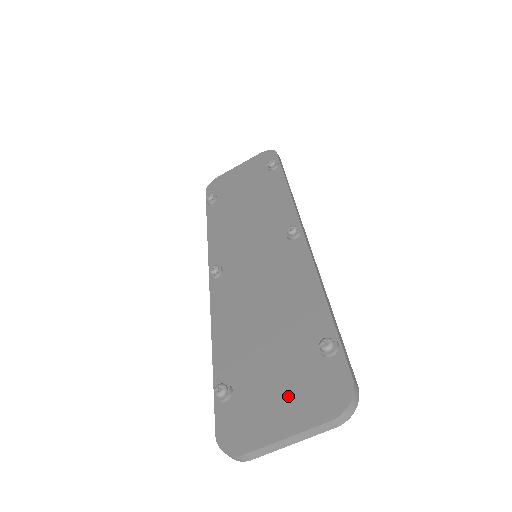
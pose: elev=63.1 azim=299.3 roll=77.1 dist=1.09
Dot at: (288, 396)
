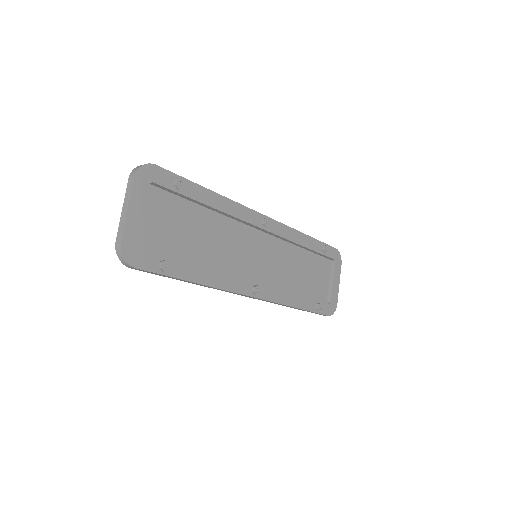
Dot at: (148, 212)
